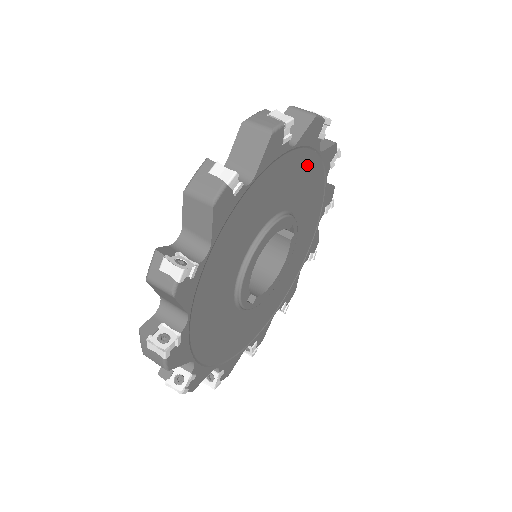
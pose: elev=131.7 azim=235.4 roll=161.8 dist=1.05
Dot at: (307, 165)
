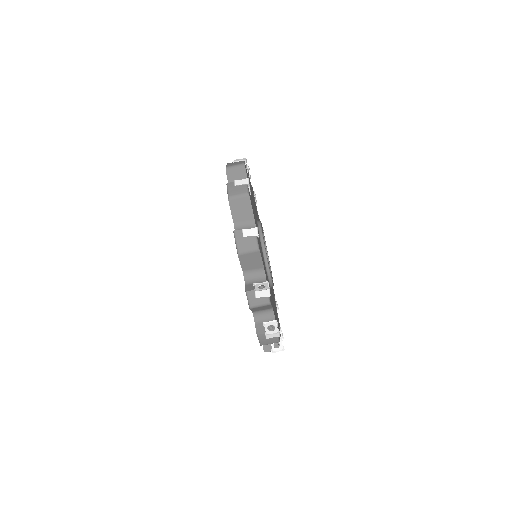
Dot at: occluded
